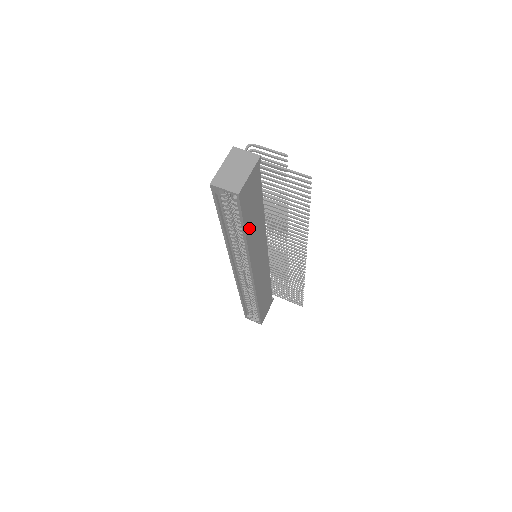
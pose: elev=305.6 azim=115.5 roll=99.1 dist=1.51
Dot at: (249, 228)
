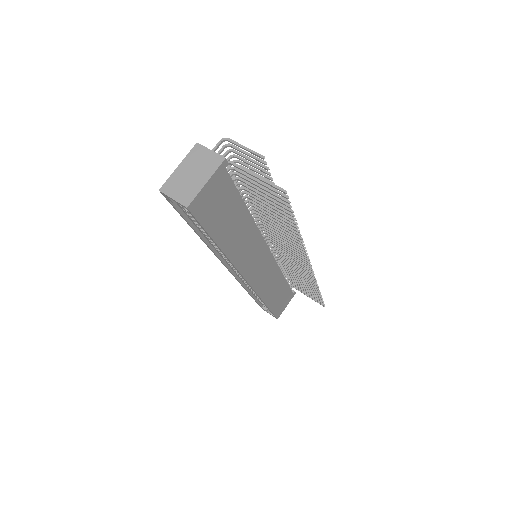
Dot at: (223, 237)
